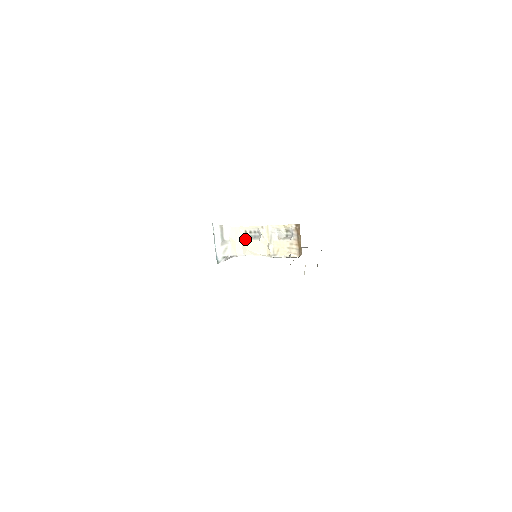
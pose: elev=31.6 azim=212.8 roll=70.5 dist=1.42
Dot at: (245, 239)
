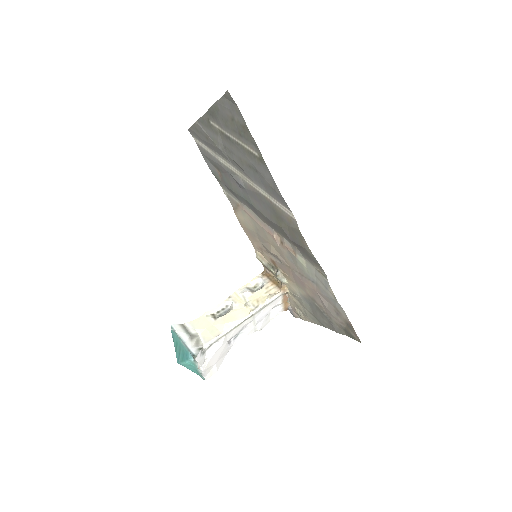
Dot at: (216, 319)
